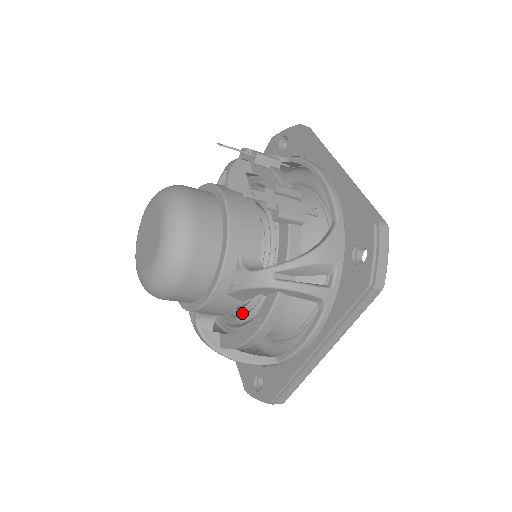
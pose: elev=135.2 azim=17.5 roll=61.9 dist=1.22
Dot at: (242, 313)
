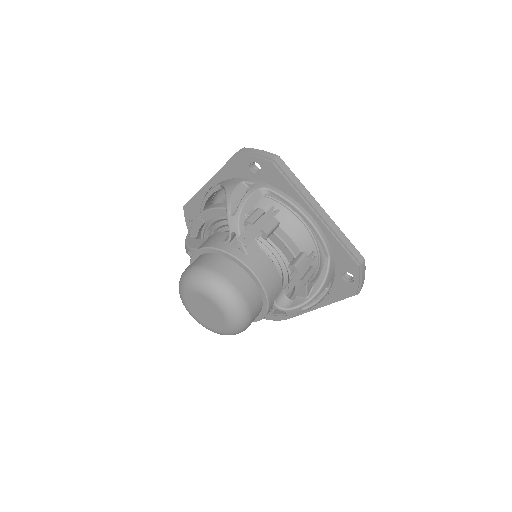
Dot at: occluded
